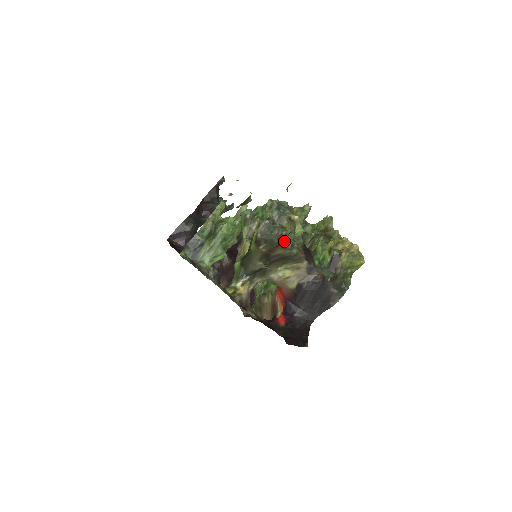
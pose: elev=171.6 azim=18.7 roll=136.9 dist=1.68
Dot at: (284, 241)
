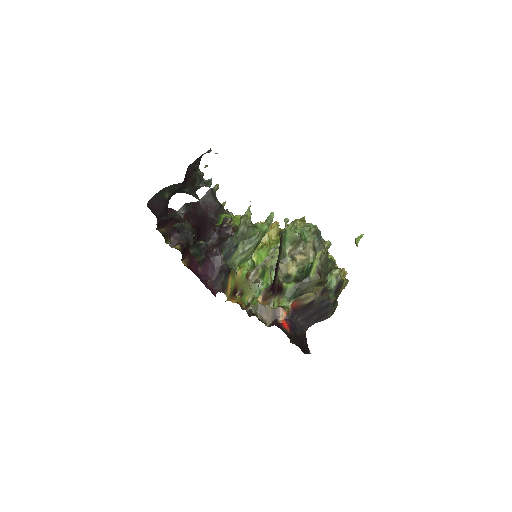
Dot at: occluded
